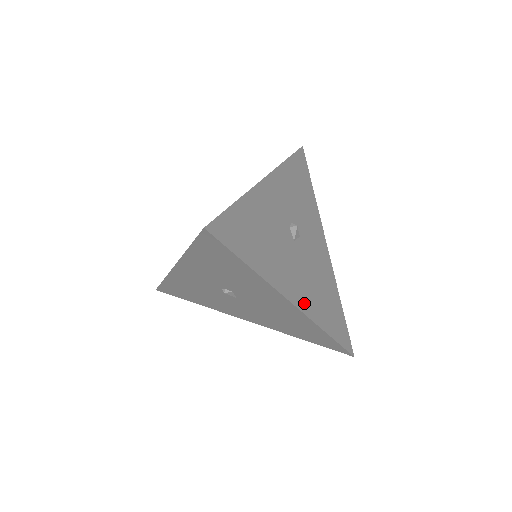
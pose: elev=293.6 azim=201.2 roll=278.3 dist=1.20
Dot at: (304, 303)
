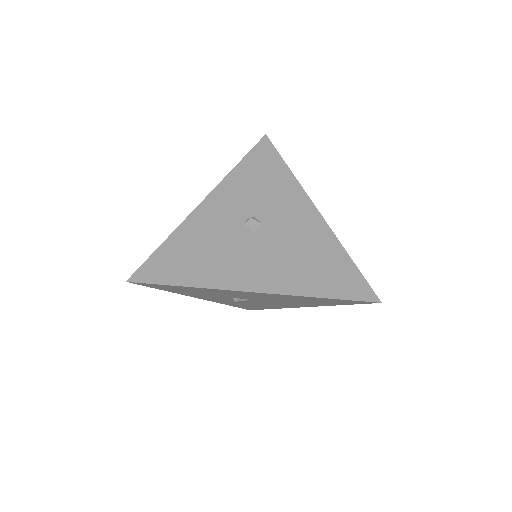
Dot at: (273, 284)
